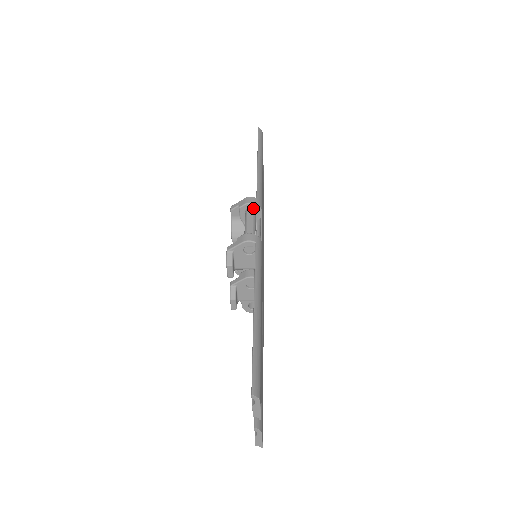
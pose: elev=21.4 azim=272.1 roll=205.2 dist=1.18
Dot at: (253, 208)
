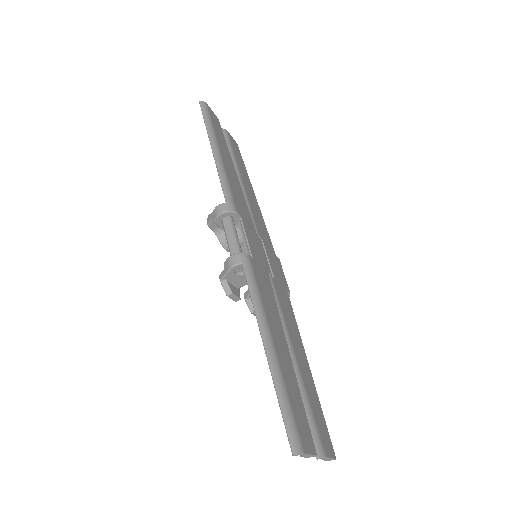
Dot at: (227, 216)
